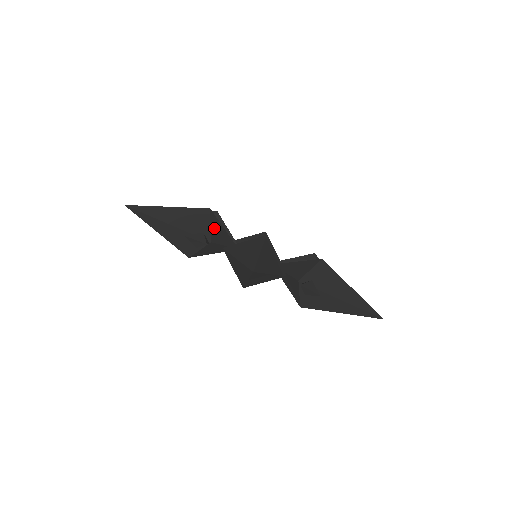
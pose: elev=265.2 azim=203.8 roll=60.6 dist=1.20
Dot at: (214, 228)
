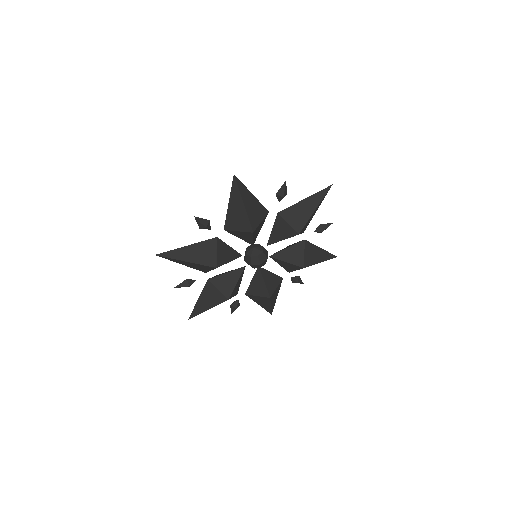
Dot at: occluded
